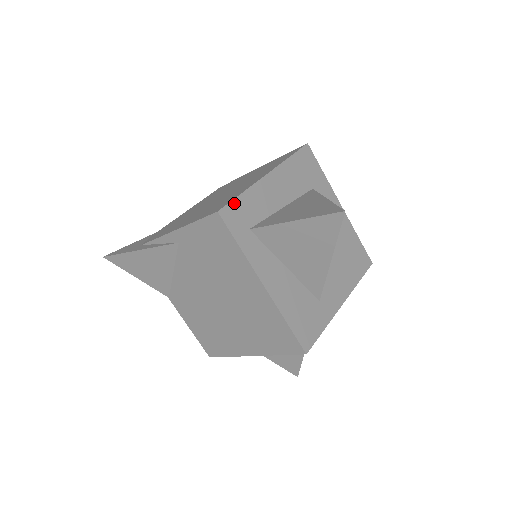
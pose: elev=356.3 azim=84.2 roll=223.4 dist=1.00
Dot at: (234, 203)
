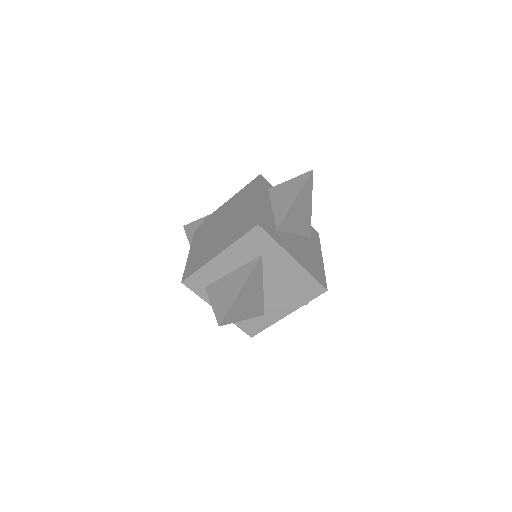
Dot at: (192, 276)
